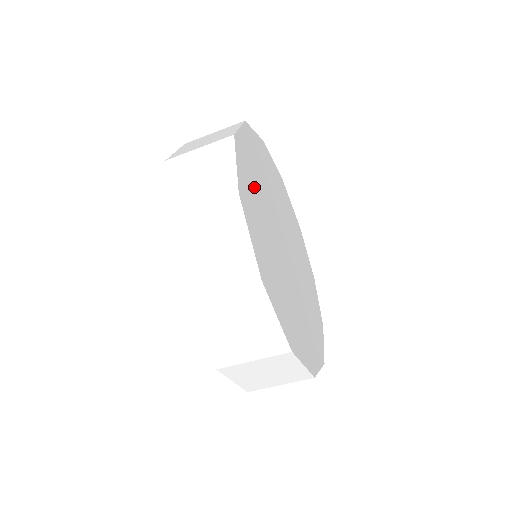
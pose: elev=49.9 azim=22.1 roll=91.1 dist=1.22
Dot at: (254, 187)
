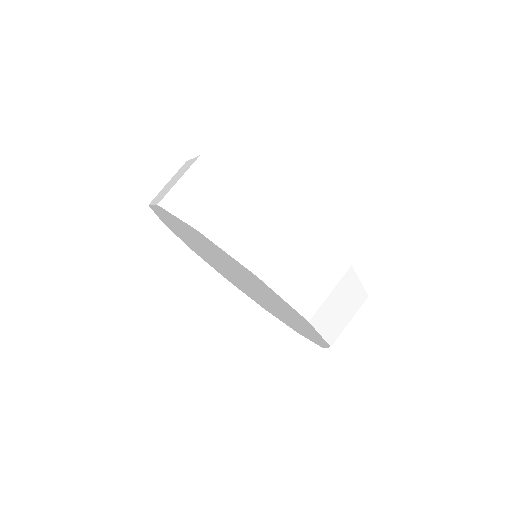
Dot at: occluded
